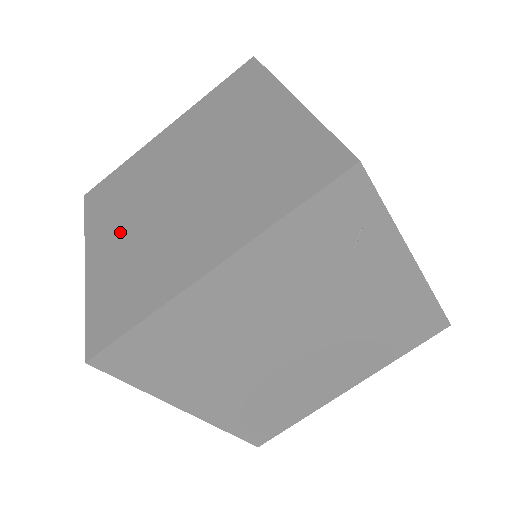
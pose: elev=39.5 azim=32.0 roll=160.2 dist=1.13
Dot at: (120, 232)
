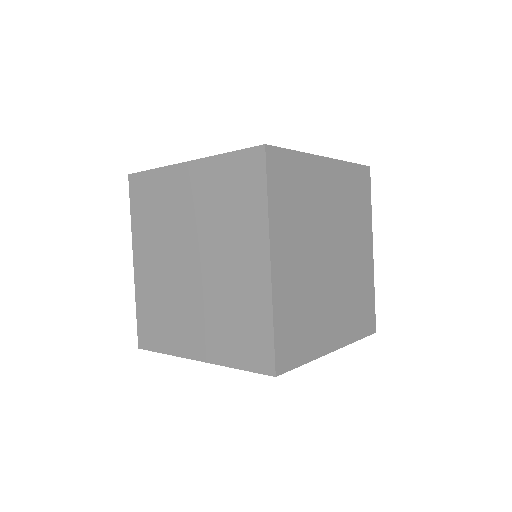
Dot at: (153, 262)
